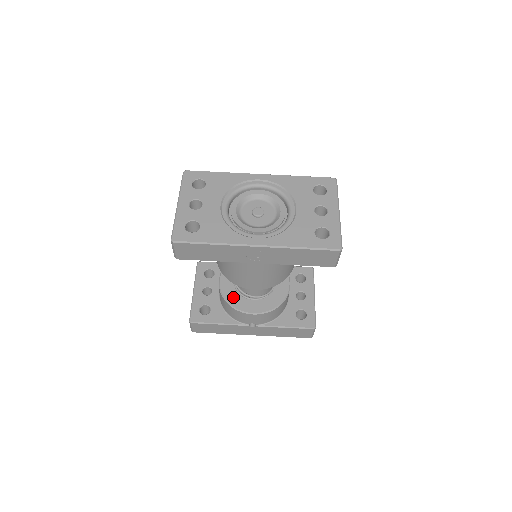
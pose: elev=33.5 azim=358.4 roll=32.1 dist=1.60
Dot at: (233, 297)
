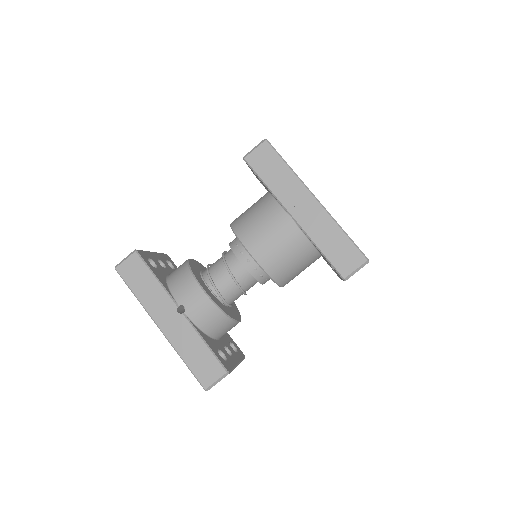
Dot at: (196, 271)
